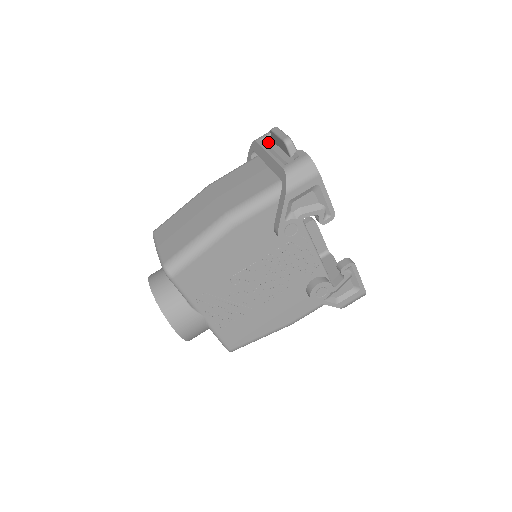
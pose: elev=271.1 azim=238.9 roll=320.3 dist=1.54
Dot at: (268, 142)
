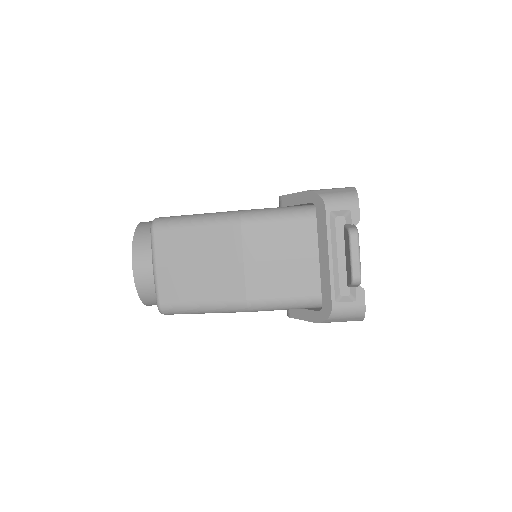
Dot at: (338, 224)
